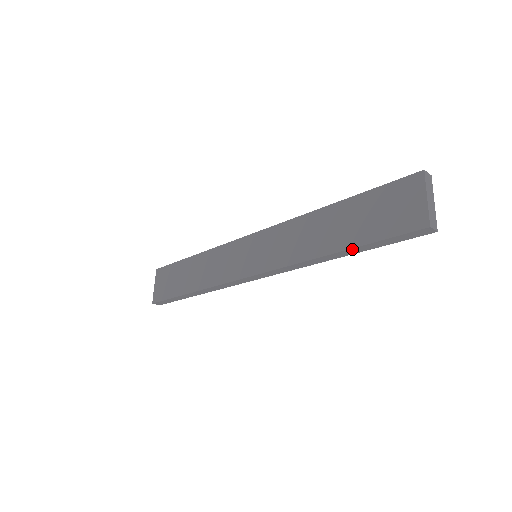
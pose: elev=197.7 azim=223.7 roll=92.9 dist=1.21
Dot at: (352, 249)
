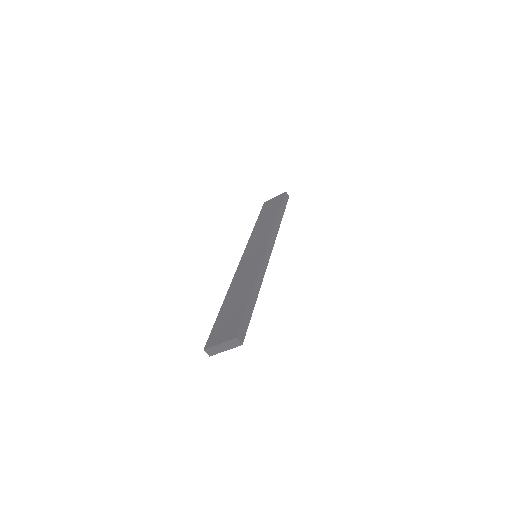
Dot at: (220, 312)
